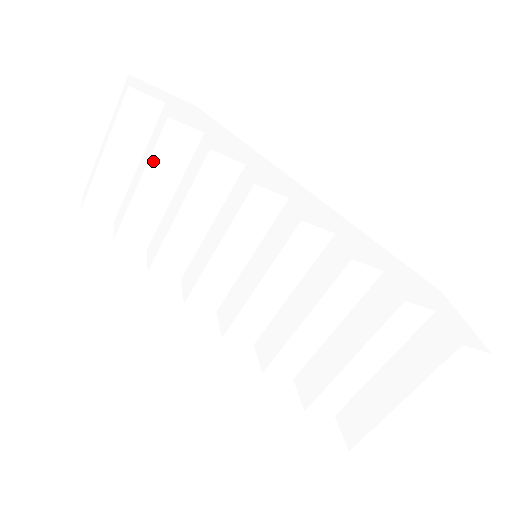
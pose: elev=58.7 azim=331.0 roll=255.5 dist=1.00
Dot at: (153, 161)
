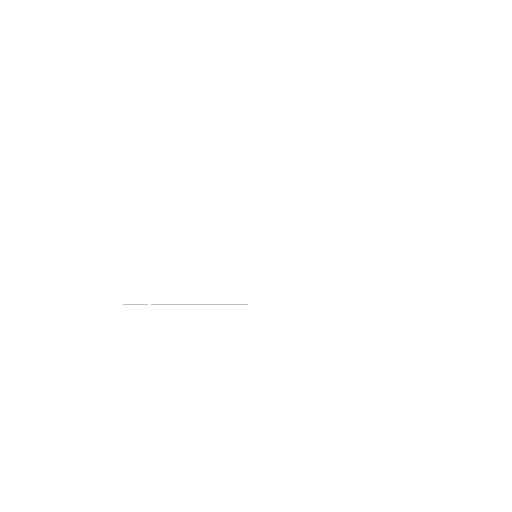
Dot at: (169, 234)
